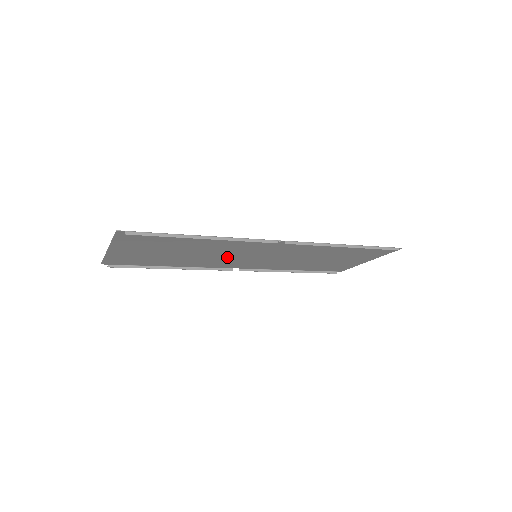
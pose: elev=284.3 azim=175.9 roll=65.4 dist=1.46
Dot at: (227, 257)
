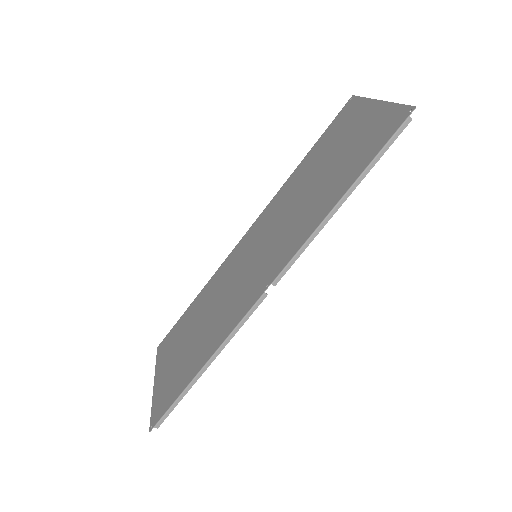
Dot at: (233, 277)
